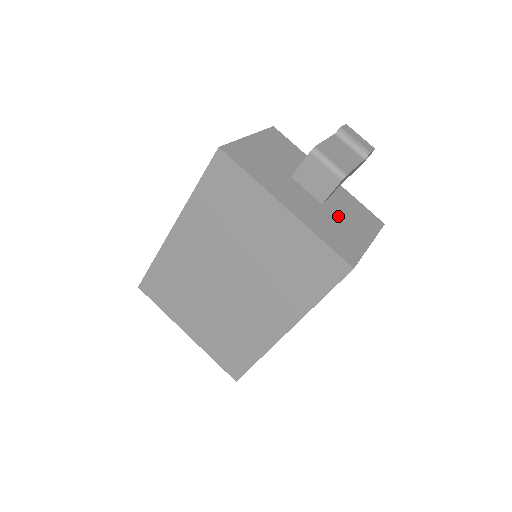
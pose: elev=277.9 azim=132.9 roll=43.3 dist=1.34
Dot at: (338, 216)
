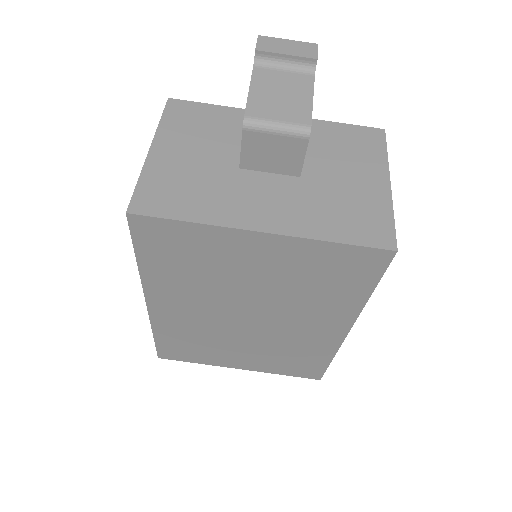
Dot at: (329, 177)
